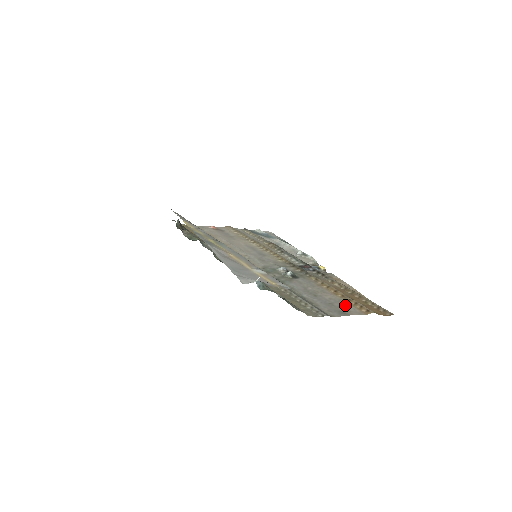
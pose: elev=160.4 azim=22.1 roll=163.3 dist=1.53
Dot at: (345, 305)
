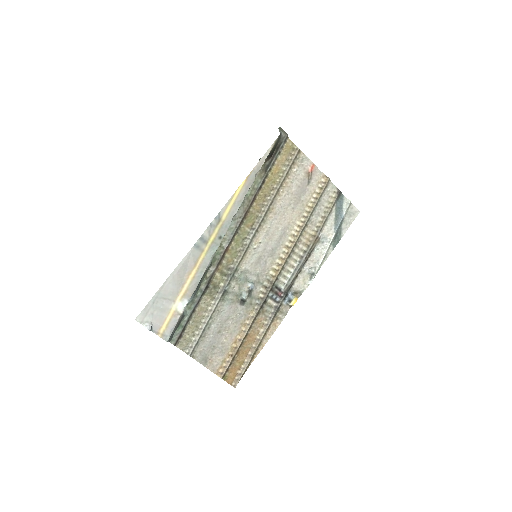
Dot at: (219, 356)
